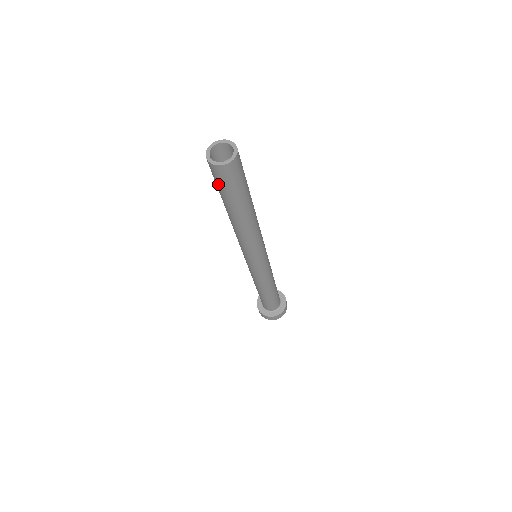
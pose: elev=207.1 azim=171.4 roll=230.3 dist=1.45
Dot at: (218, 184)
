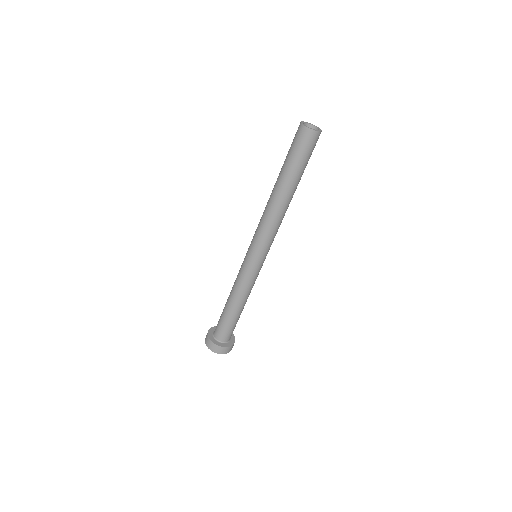
Dot at: (297, 150)
